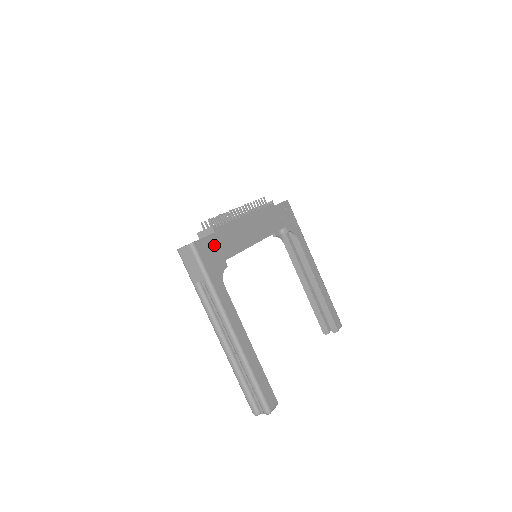
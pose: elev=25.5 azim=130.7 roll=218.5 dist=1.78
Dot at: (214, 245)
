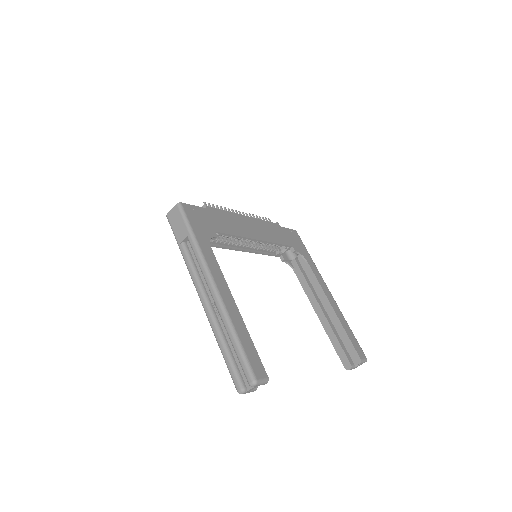
Dot at: (204, 216)
